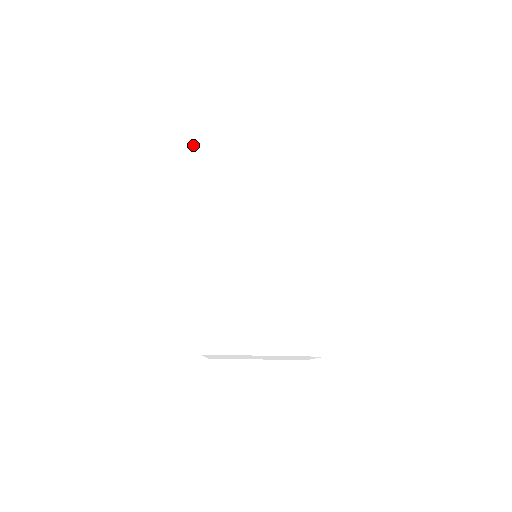
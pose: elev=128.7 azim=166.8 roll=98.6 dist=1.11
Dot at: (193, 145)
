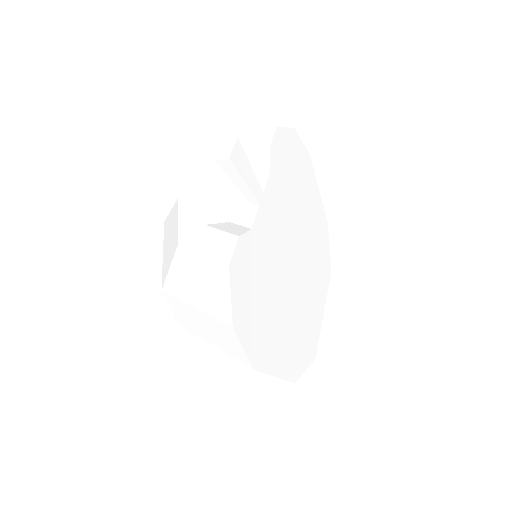
Dot at: (278, 127)
